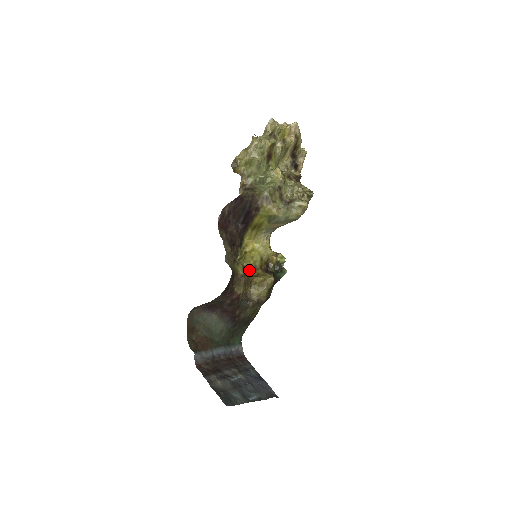
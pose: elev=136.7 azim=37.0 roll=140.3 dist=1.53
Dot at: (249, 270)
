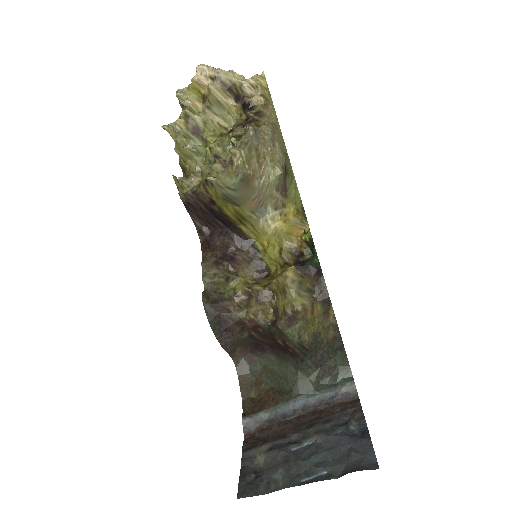
Dot at: (275, 276)
